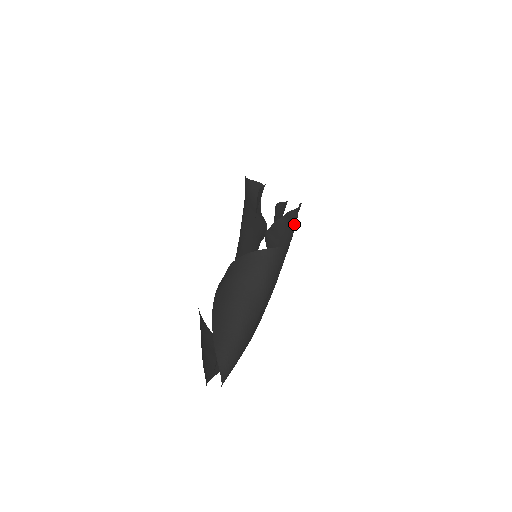
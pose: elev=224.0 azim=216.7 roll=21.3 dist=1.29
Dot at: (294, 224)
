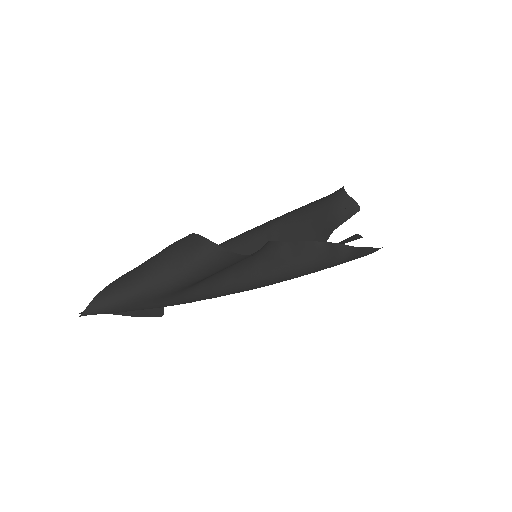
Dot at: (337, 259)
